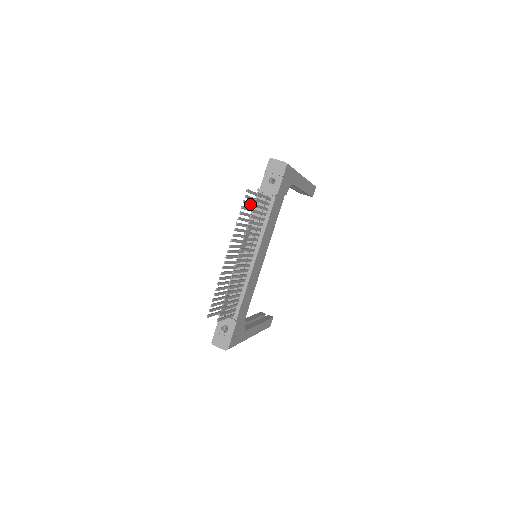
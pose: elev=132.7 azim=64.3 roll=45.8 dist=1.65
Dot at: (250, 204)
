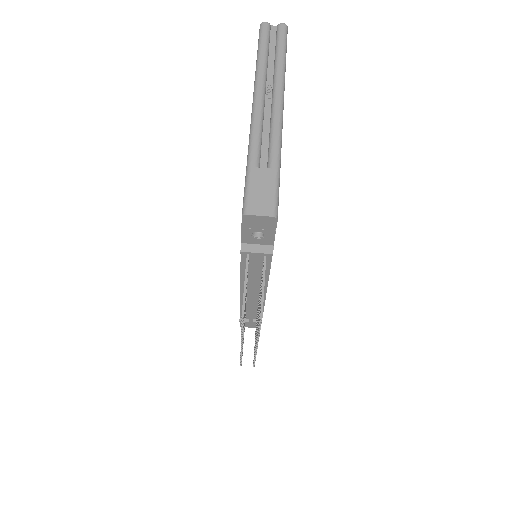
Dot at: occluded
